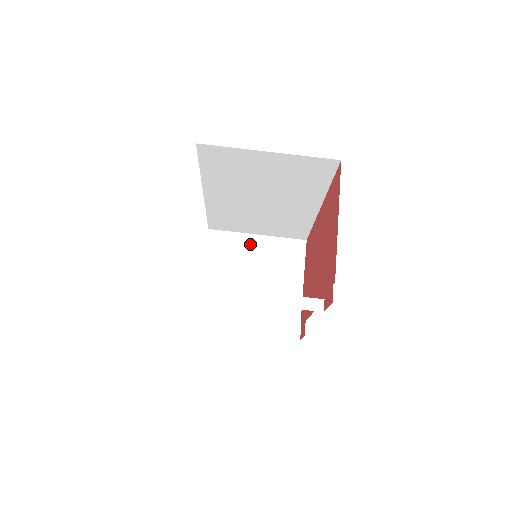
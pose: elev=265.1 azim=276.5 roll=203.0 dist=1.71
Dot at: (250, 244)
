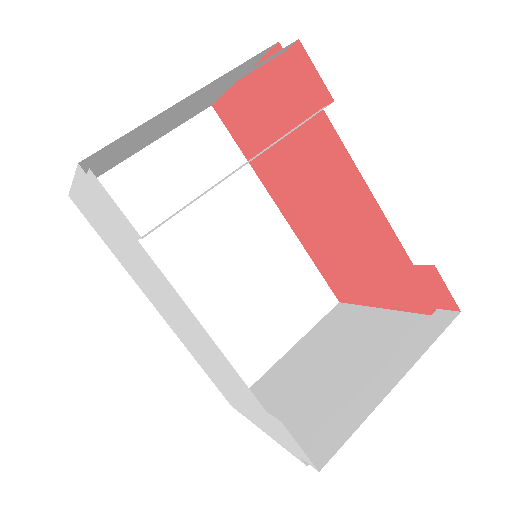
Dot at: (290, 361)
